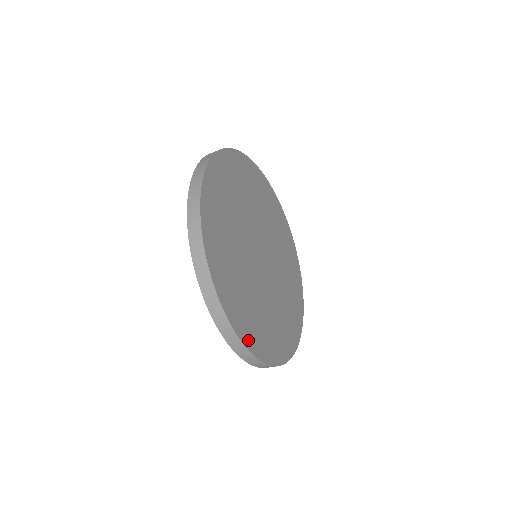
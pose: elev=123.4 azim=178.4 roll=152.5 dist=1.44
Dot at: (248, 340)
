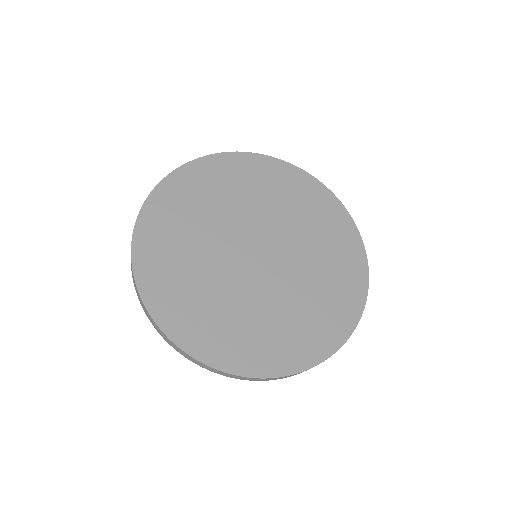
Dot at: (341, 333)
